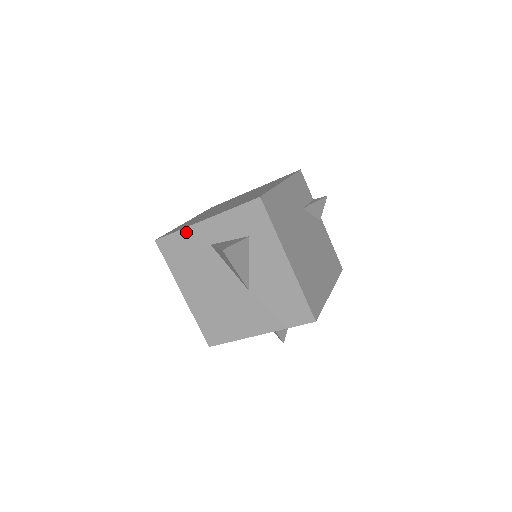
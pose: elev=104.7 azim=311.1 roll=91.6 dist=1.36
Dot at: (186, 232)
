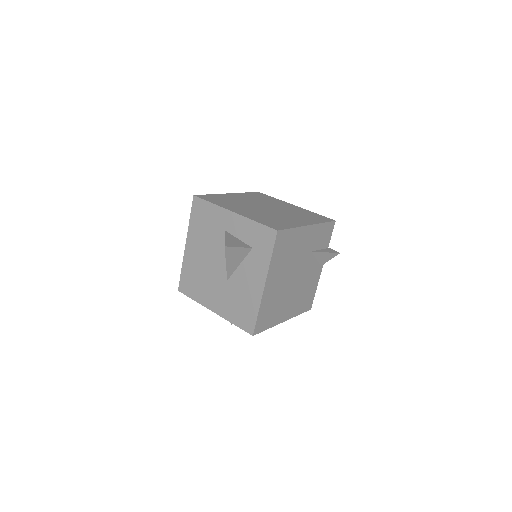
Dot at: (216, 209)
